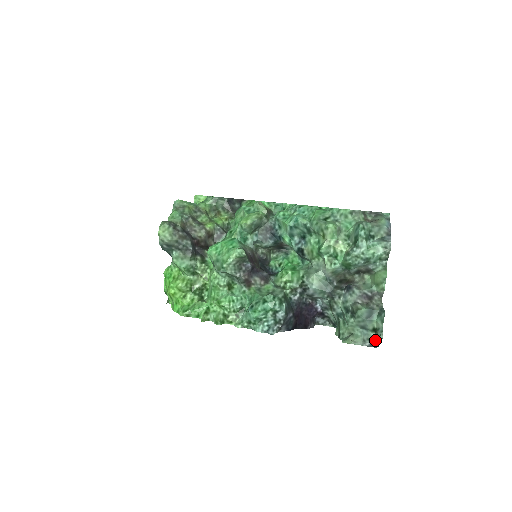
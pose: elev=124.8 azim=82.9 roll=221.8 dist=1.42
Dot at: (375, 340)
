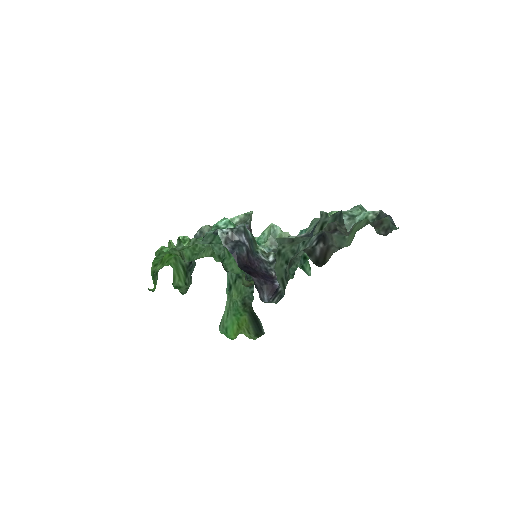
Dot at: (314, 228)
